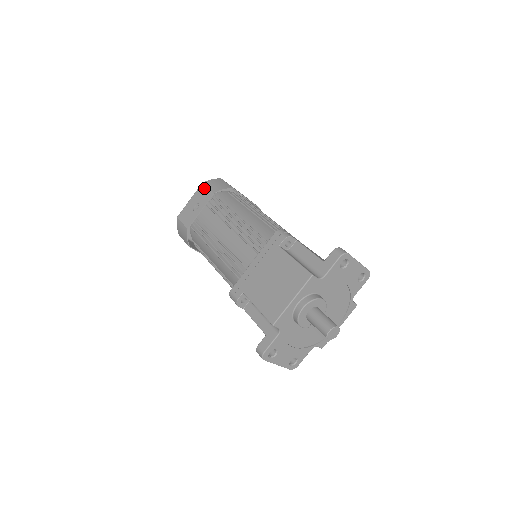
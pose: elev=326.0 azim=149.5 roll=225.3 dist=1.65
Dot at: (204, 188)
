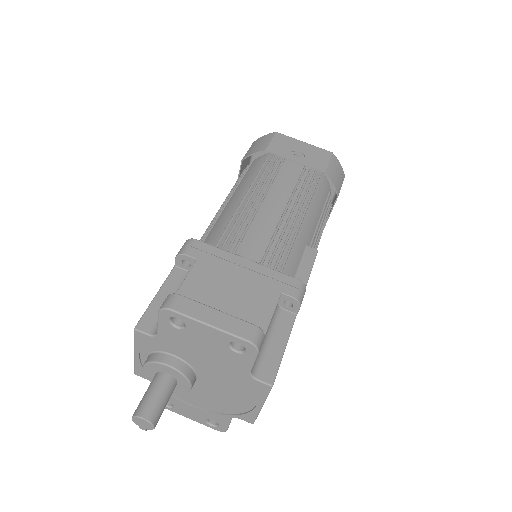
Dot at: occluded
